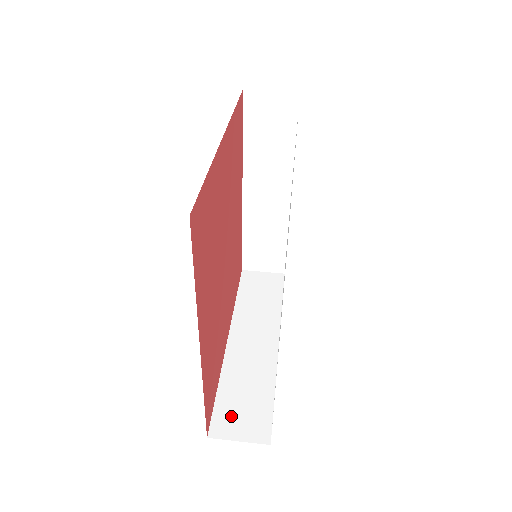
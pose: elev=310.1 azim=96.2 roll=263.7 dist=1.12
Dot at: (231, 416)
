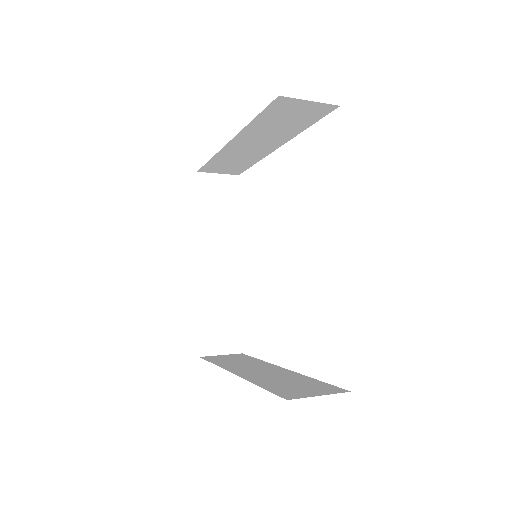
Dot at: (293, 390)
